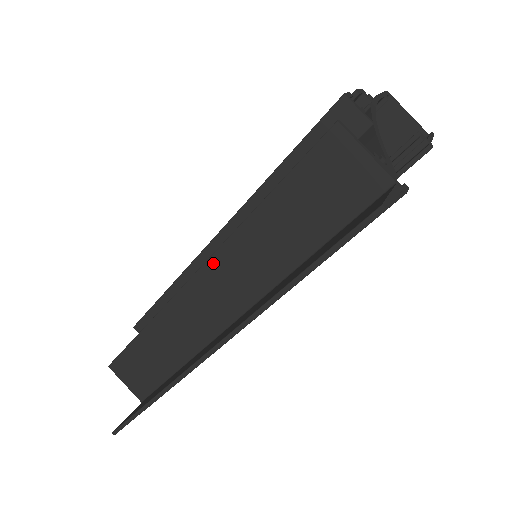
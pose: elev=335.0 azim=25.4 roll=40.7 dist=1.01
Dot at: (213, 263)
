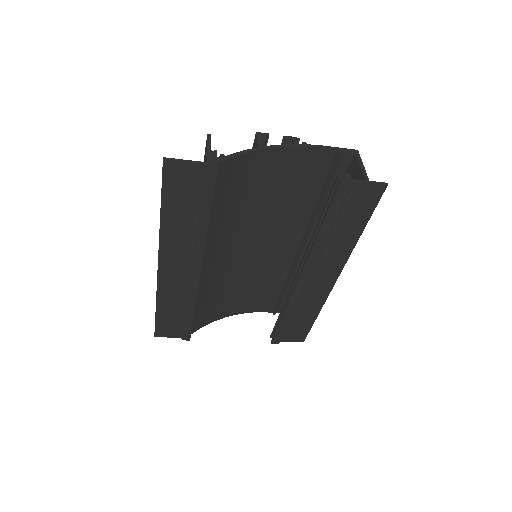
Dot at: occluded
